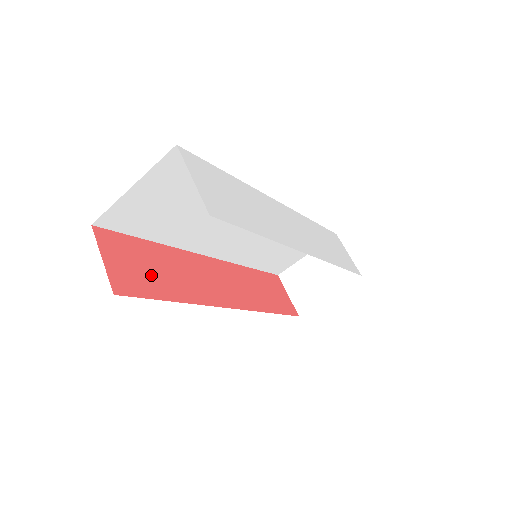
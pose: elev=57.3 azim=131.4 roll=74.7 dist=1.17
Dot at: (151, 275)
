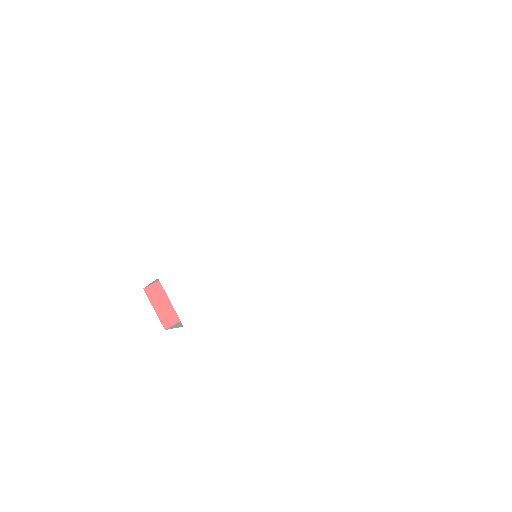
Dot at: occluded
